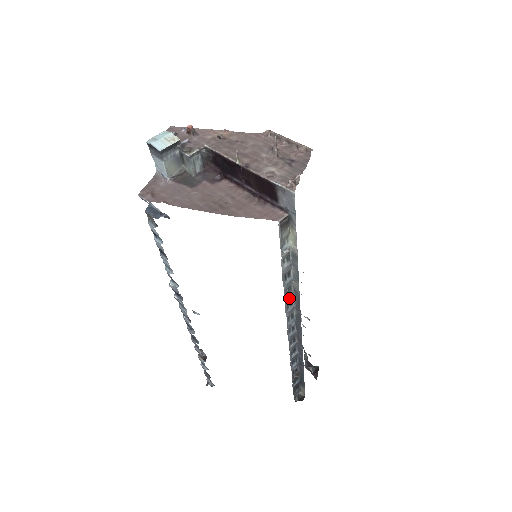
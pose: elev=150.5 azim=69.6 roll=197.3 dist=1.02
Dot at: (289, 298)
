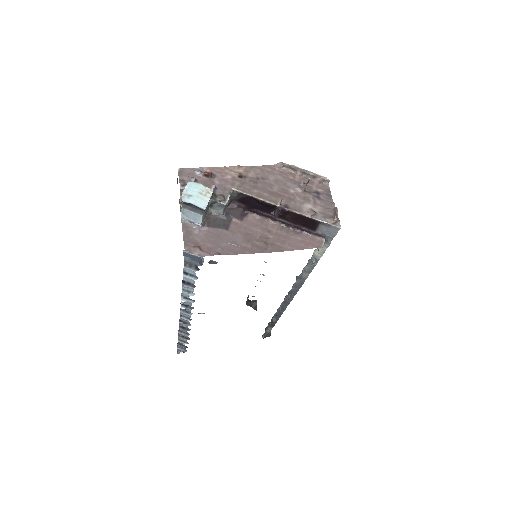
Dot at: (296, 284)
